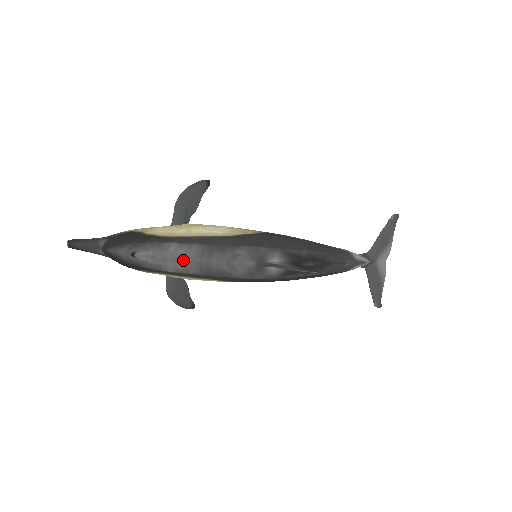
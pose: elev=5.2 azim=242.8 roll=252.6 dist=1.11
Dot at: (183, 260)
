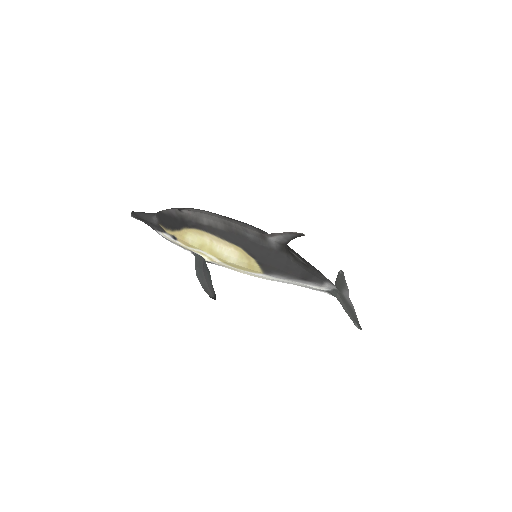
Dot at: (213, 216)
